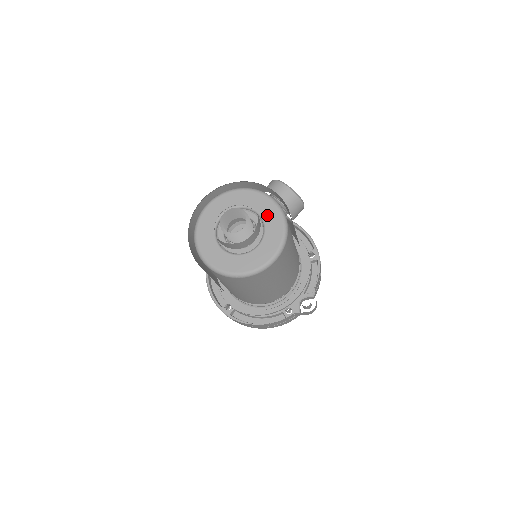
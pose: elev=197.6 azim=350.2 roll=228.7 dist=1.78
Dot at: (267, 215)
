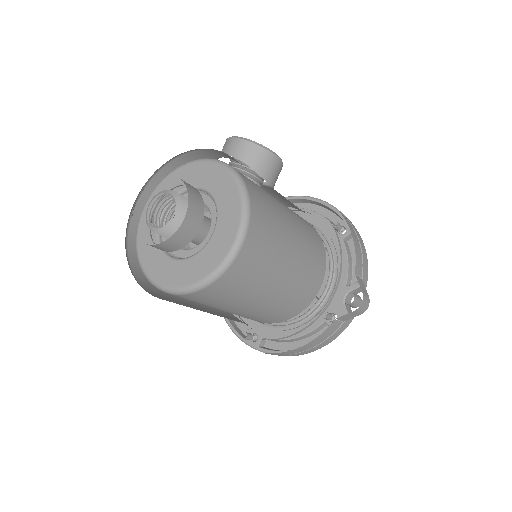
Dot at: (215, 187)
